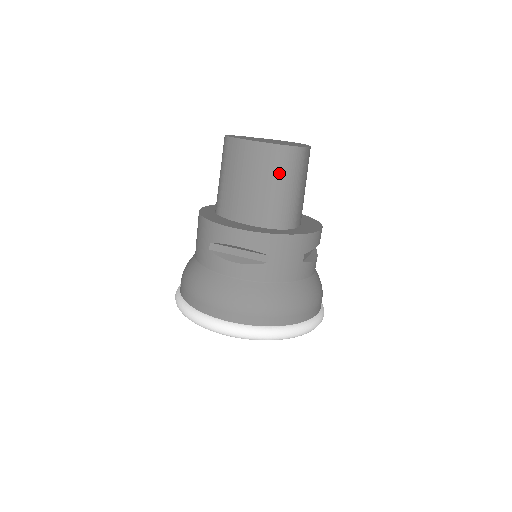
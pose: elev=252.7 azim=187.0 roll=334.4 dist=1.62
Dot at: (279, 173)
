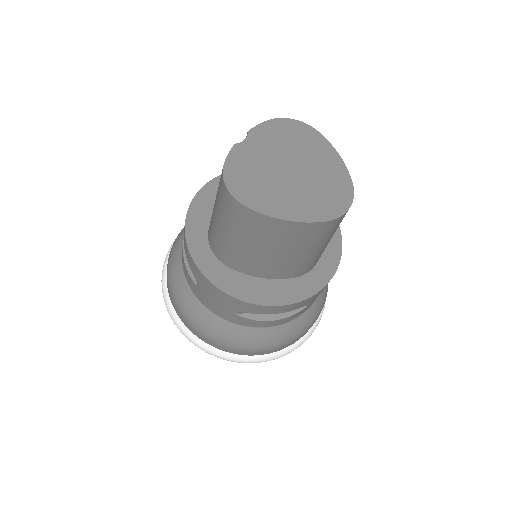
Dot at: (327, 238)
